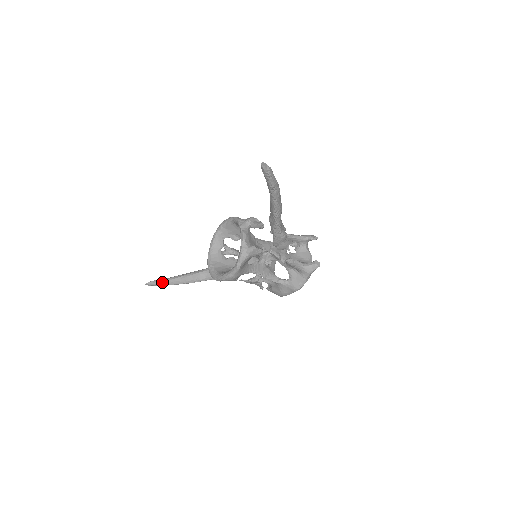
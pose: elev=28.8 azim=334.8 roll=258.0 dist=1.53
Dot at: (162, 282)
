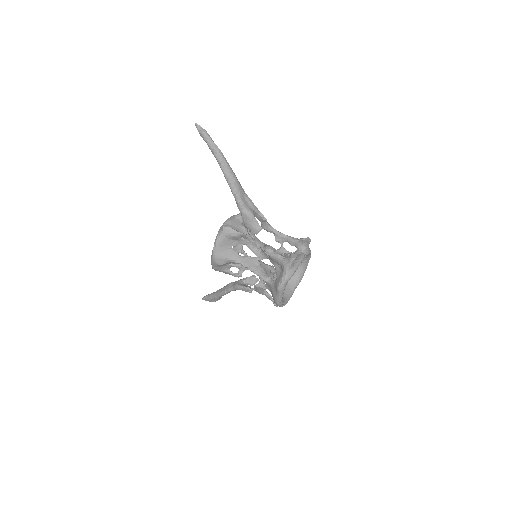
Dot at: (209, 295)
